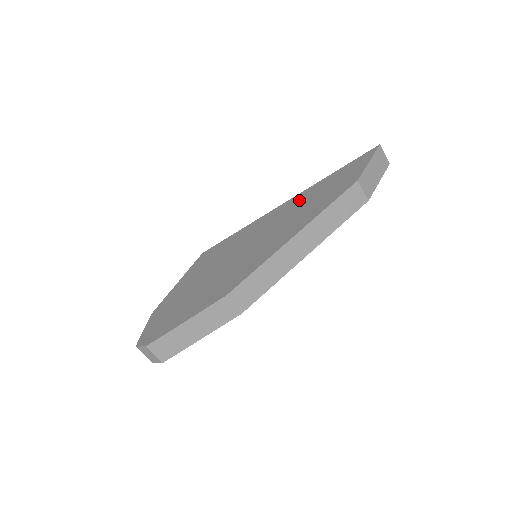
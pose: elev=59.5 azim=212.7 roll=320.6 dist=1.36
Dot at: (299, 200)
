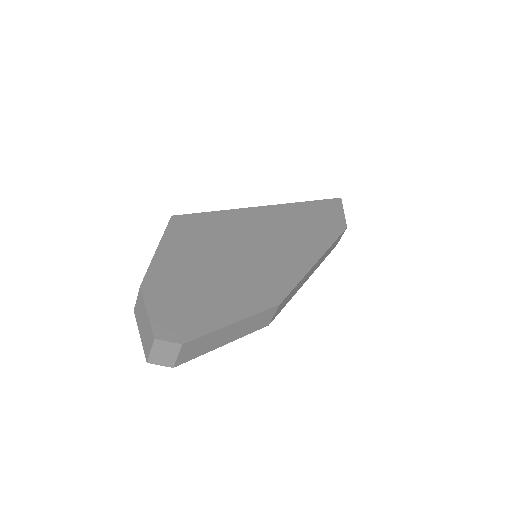
Dot at: (289, 213)
